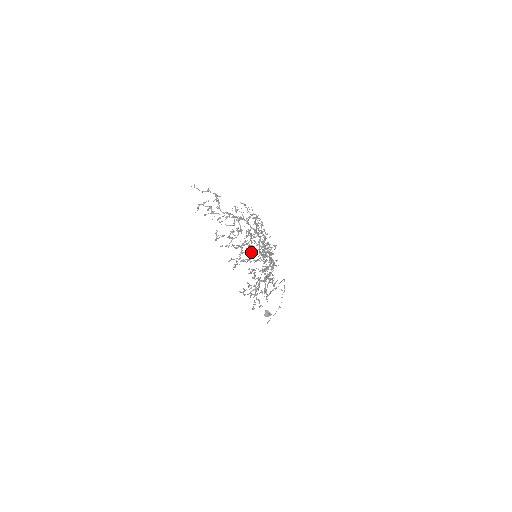
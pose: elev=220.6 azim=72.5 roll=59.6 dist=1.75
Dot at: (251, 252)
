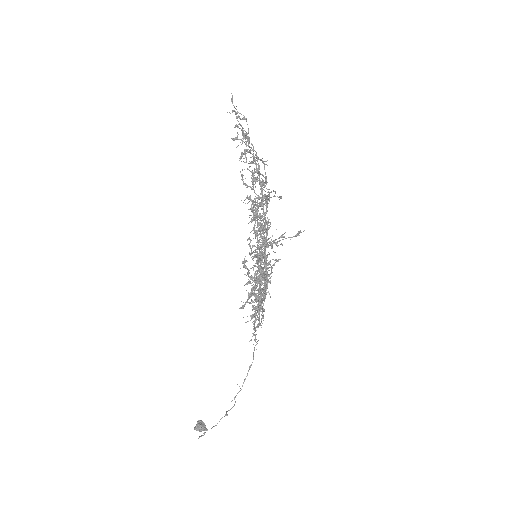
Dot at: occluded
